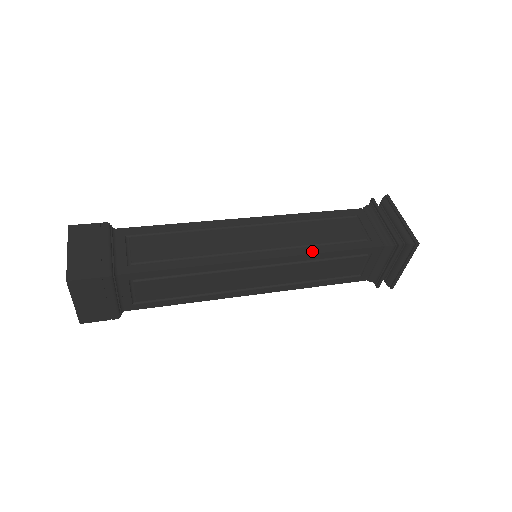
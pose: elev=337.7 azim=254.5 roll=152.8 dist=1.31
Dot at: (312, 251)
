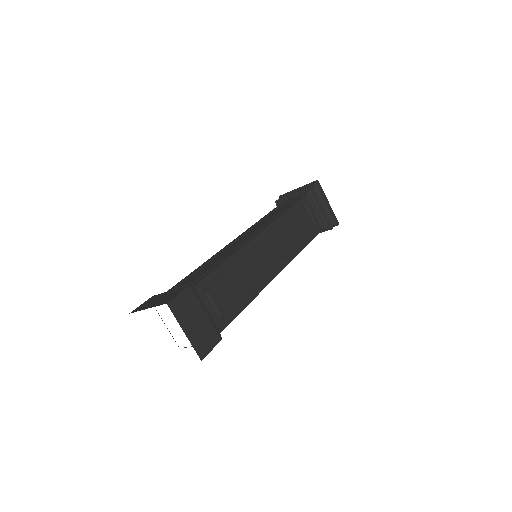
Dot at: (298, 251)
